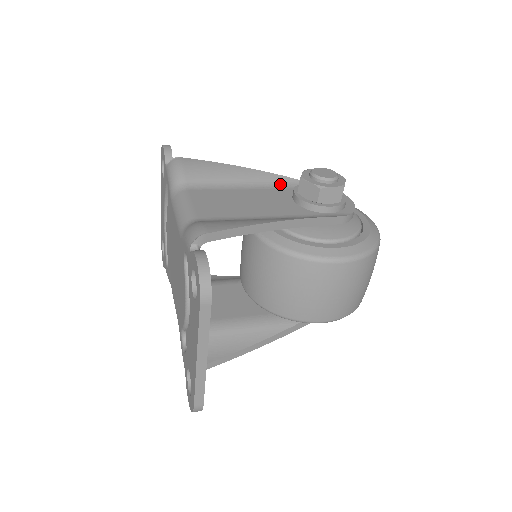
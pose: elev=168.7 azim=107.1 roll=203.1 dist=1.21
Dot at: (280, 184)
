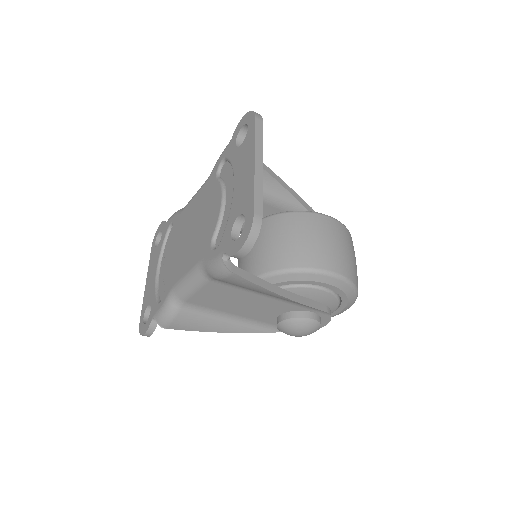
Dot at: occluded
